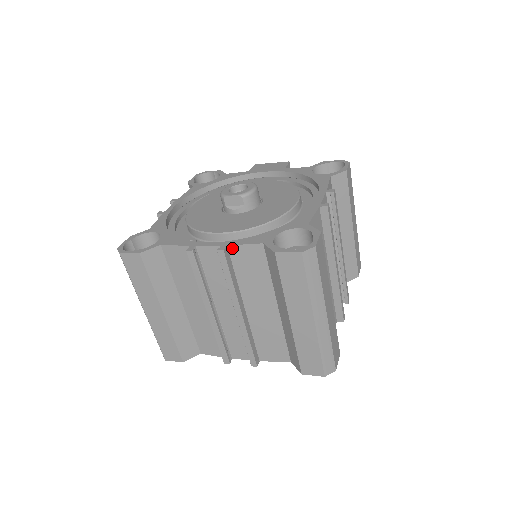
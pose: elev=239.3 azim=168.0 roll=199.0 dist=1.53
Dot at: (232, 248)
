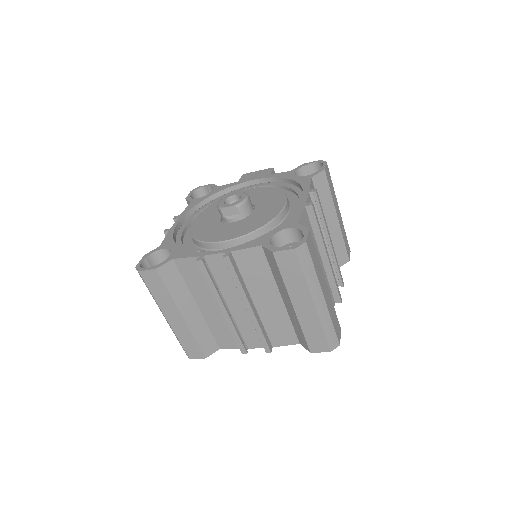
Dot at: (235, 253)
